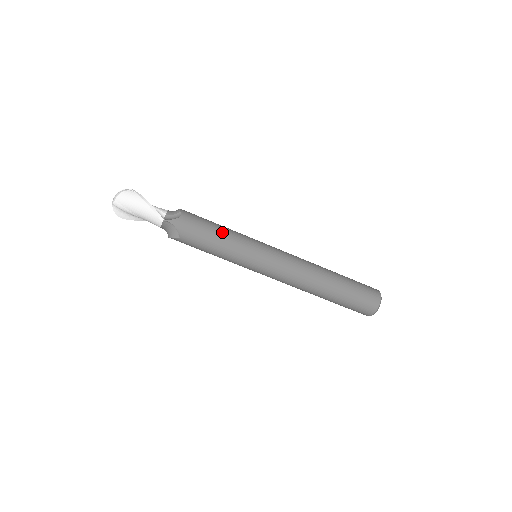
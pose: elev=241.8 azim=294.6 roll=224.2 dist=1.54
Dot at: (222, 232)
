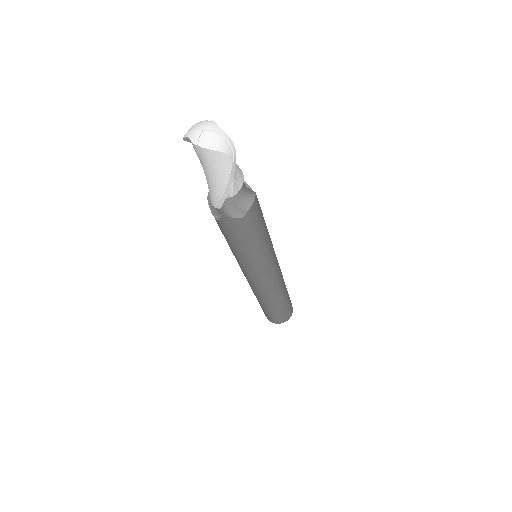
Dot at: (254, 248)
